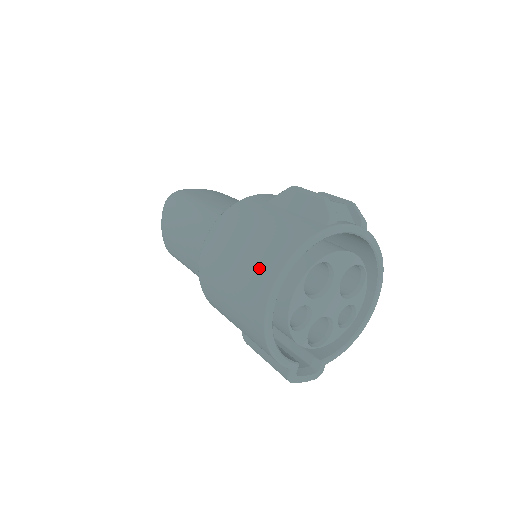
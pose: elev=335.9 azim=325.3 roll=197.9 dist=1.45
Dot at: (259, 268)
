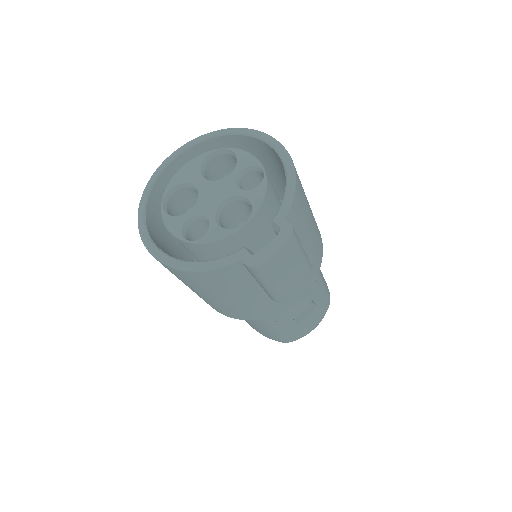
Dot at: occluded
